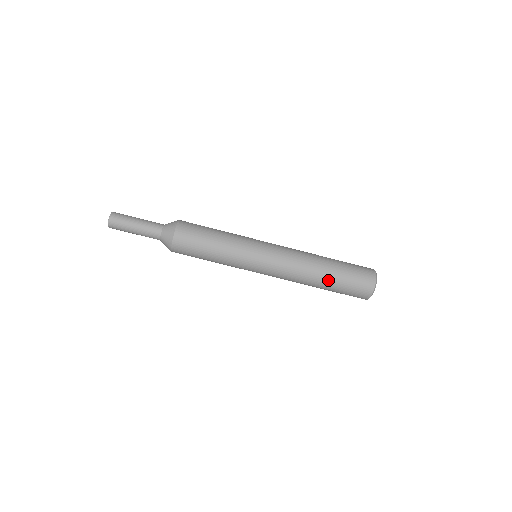
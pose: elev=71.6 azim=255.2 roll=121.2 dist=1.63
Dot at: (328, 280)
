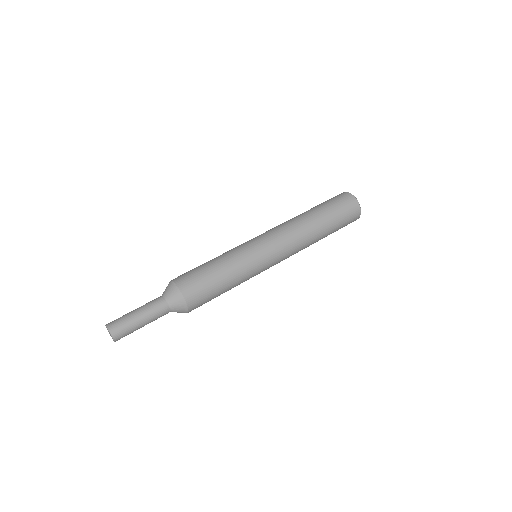
Dot at: (315, 212)
